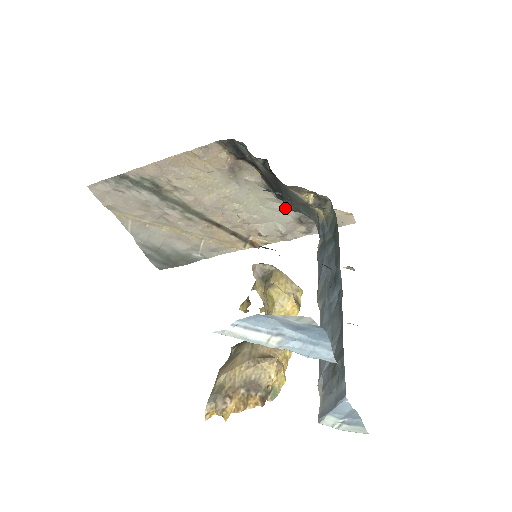
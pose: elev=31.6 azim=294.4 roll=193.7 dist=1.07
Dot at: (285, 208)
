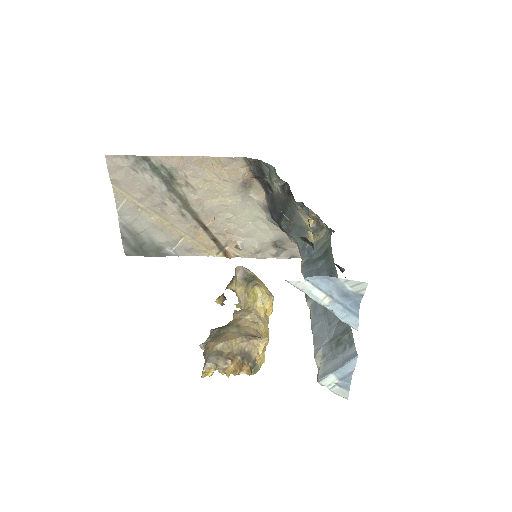
Dot at: (269, 230)
